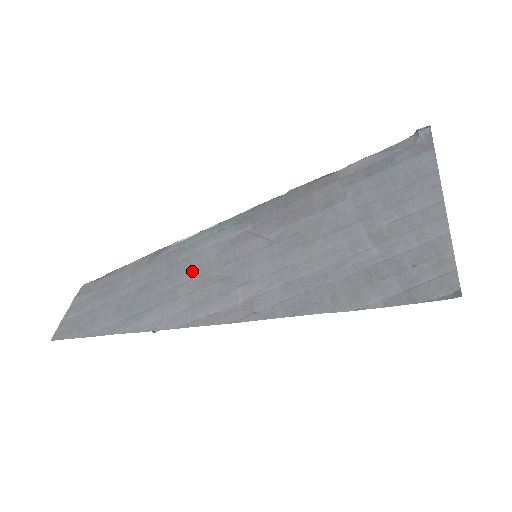
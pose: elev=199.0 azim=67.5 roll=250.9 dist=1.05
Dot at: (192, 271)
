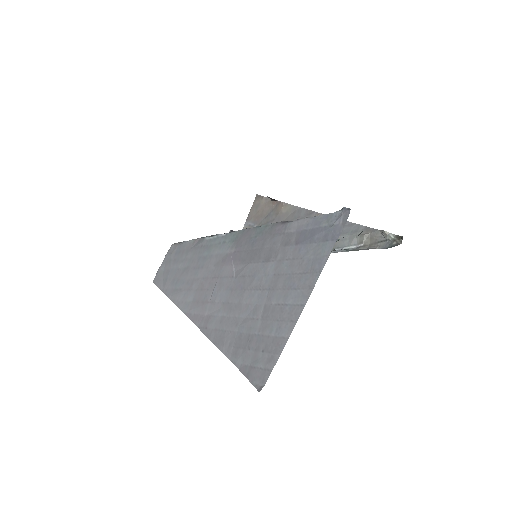
Dot at: (203, 271)
